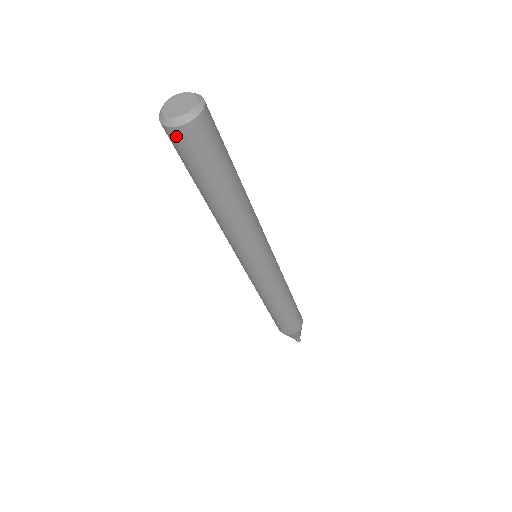
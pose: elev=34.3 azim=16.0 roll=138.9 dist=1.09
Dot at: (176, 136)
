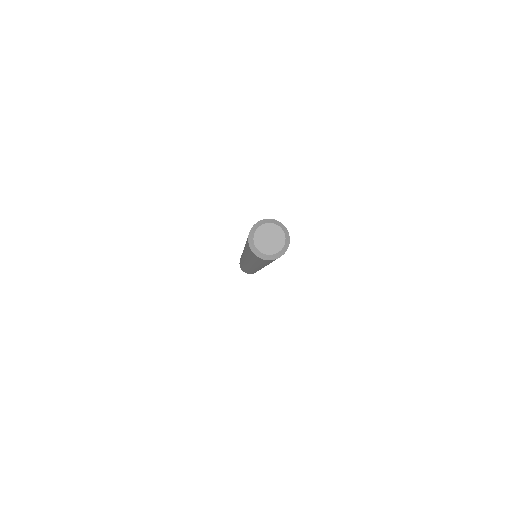
Dot at: (248, 244)
